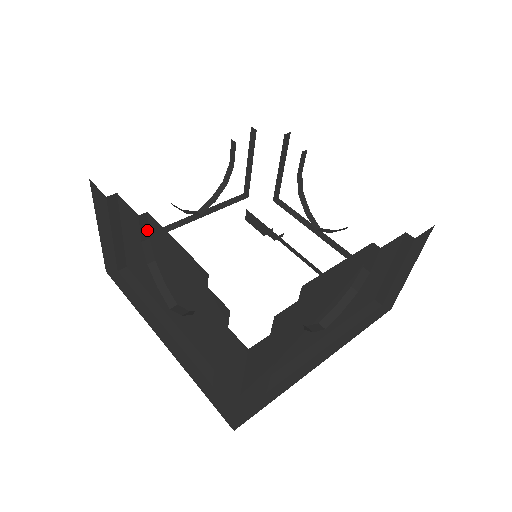
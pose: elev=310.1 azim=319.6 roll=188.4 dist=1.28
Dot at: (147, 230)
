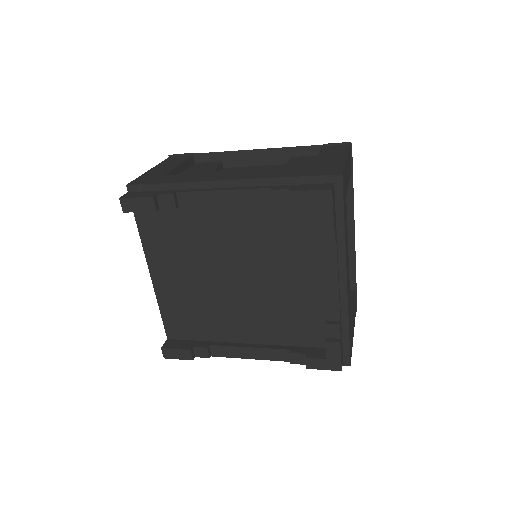
Dot at: (220, 169)
